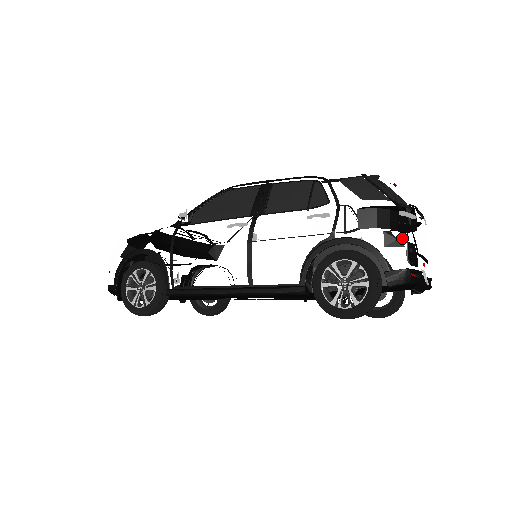
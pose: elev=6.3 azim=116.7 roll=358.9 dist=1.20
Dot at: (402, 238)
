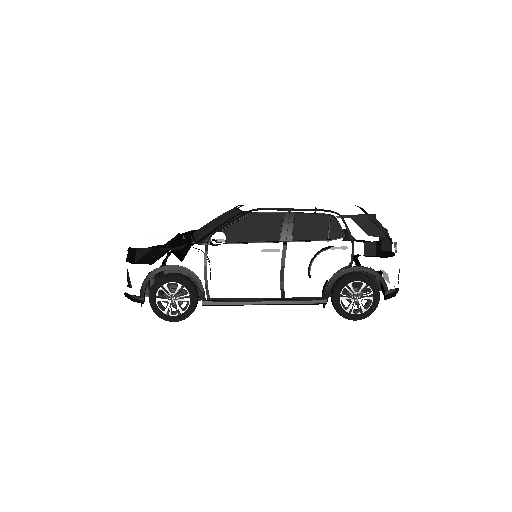
Dot at: (397, 268)
